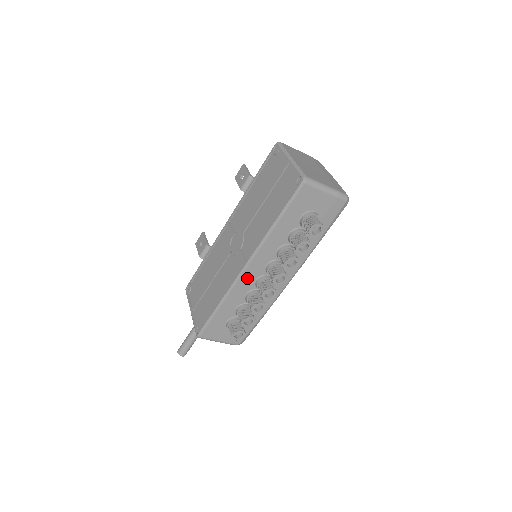
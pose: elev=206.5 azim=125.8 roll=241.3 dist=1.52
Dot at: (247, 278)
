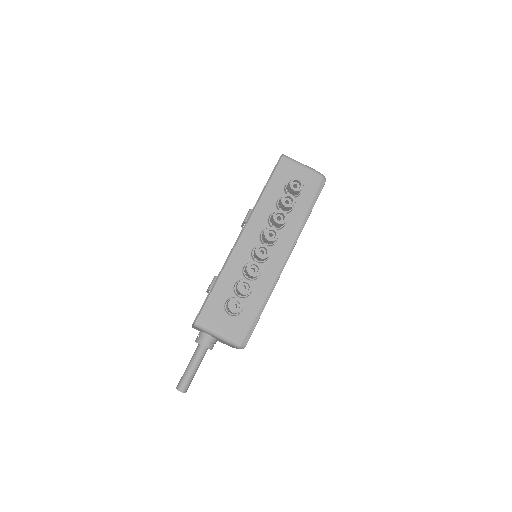
Dot at: (242, 247)
